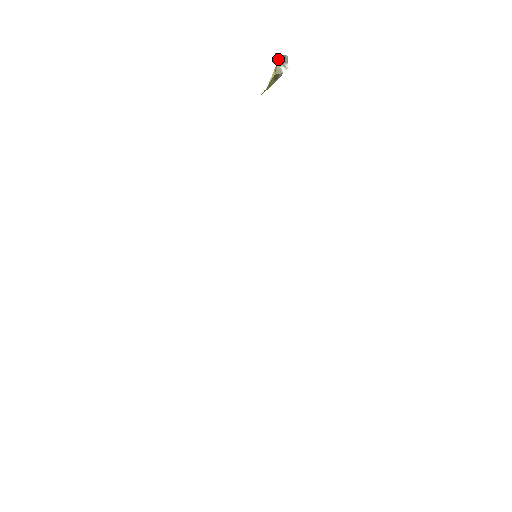
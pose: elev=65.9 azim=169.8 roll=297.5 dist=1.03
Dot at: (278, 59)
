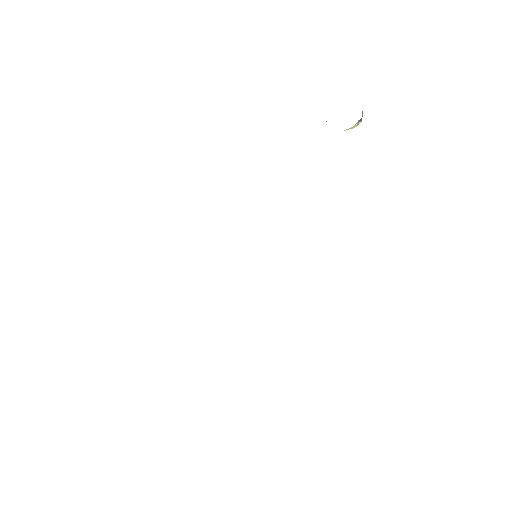
Dot at: occluded
